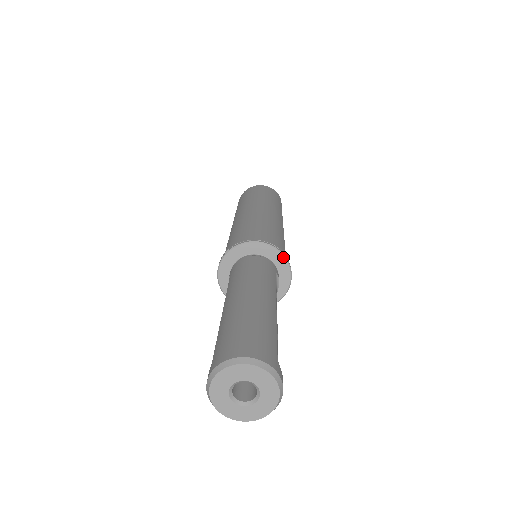
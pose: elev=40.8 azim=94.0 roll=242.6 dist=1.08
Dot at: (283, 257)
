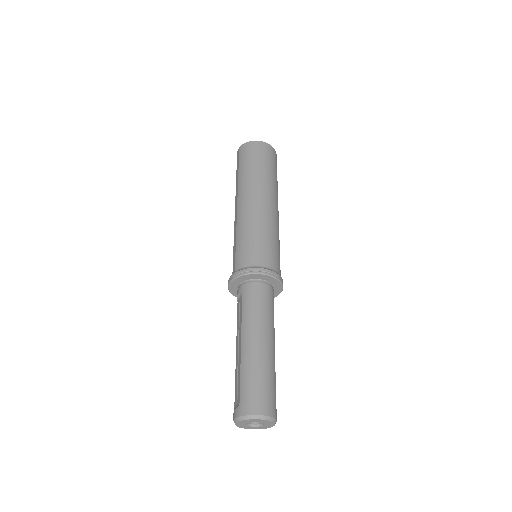
Dot at: (281, 284)
